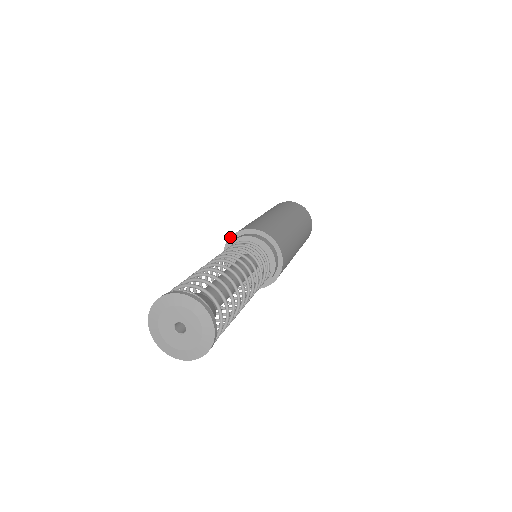
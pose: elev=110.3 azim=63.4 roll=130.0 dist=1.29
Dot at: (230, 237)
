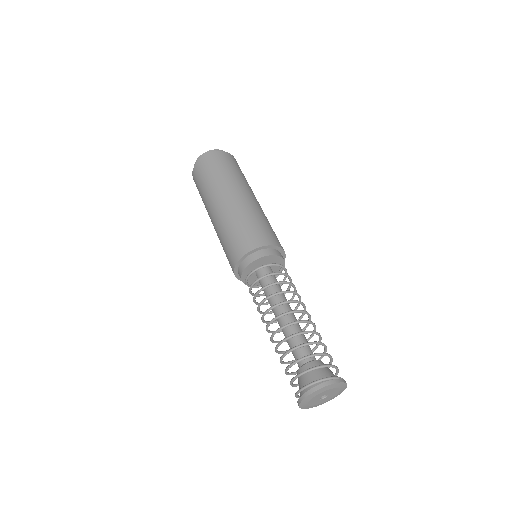
Dot at: (235, 266)
